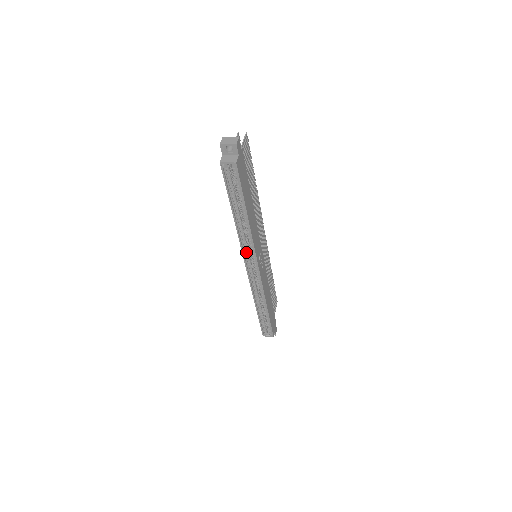
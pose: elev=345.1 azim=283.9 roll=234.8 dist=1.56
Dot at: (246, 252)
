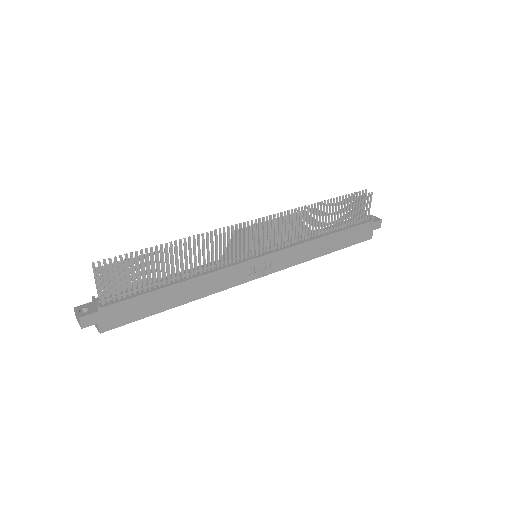
Dot at: occluded
